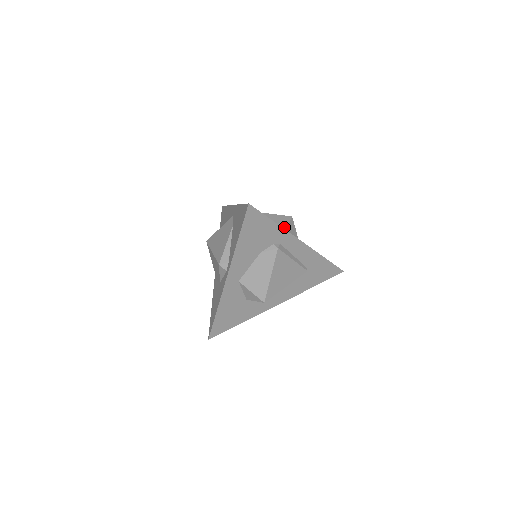
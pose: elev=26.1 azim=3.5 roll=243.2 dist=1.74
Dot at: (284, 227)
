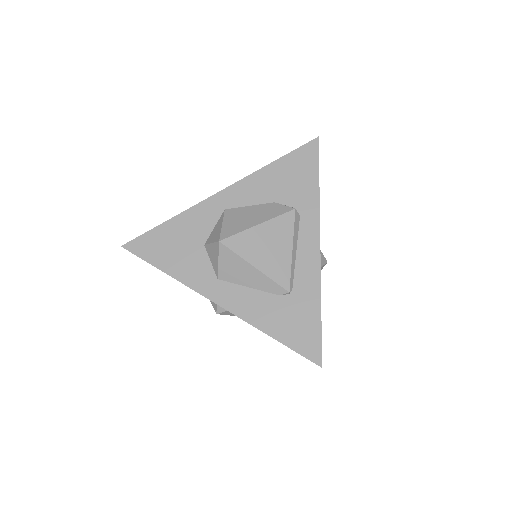
Dot at: occluded
